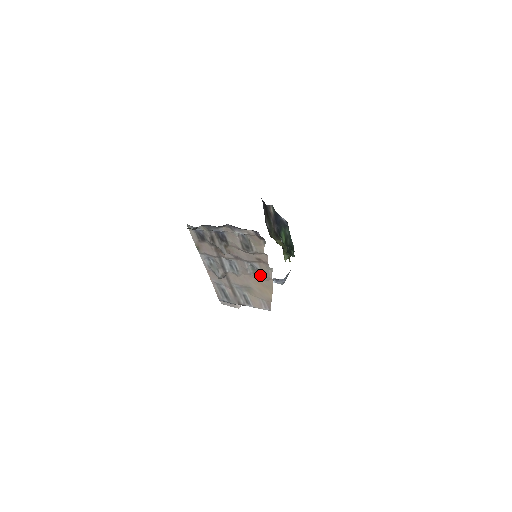
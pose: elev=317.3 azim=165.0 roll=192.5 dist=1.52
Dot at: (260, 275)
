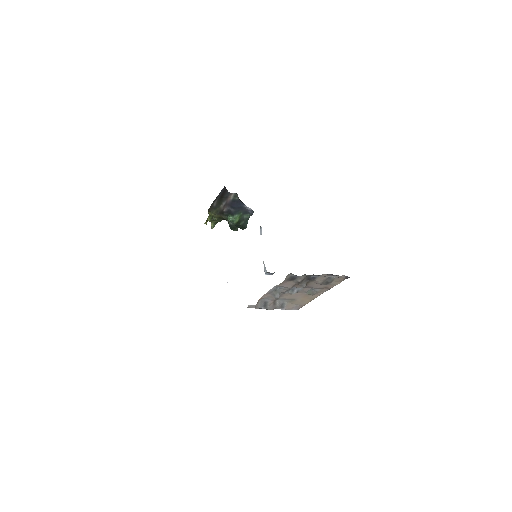
Dot at: (314, 294)
